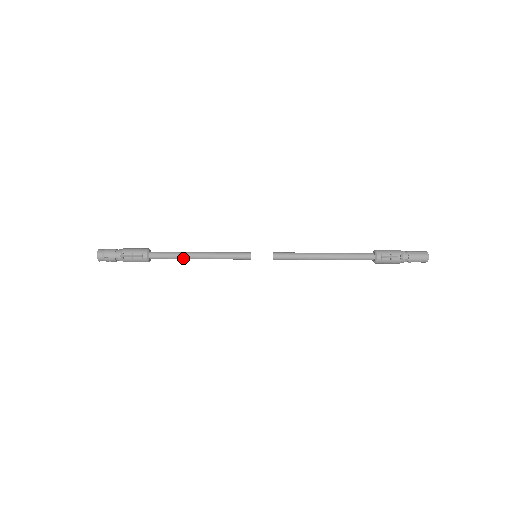
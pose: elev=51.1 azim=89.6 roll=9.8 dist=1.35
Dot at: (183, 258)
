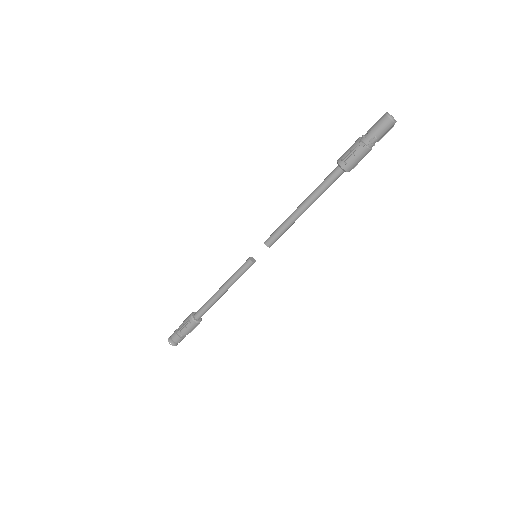
Dot at: (214, 301)
